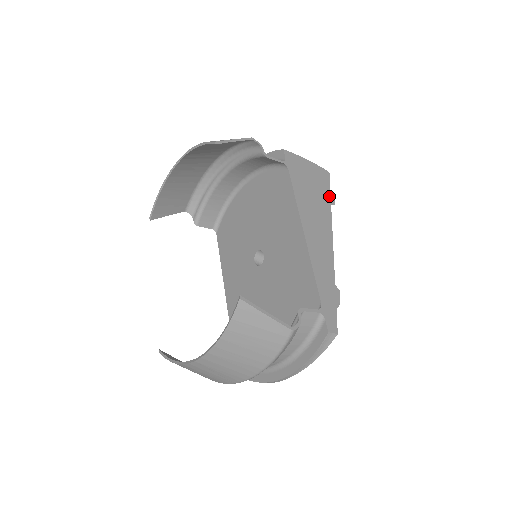
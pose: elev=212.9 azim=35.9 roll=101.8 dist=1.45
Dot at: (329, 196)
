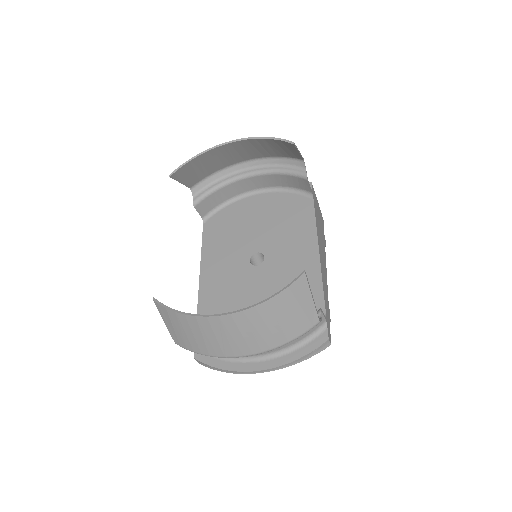
Dot at: (324, 238)
